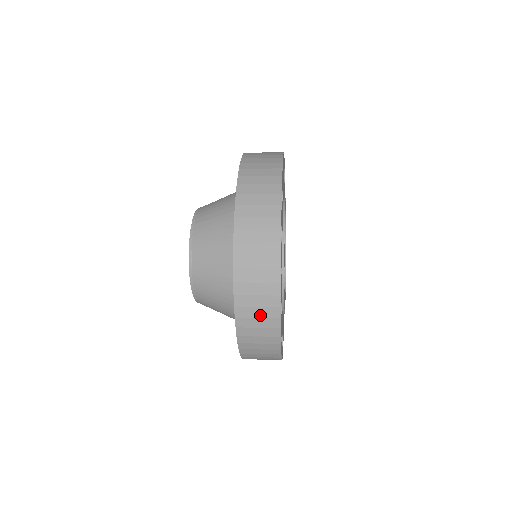
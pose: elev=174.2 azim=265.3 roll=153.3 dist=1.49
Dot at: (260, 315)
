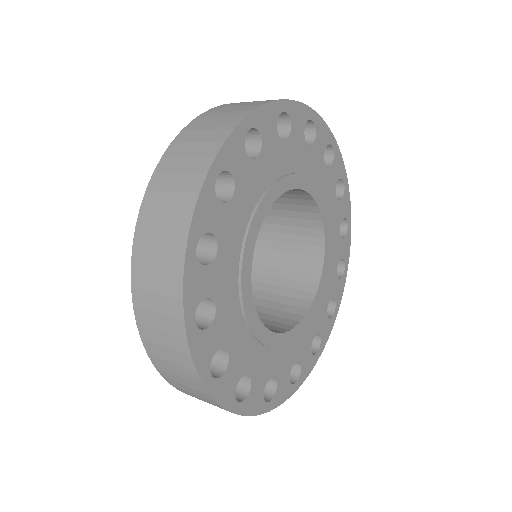
Dot at: (165, 226)
